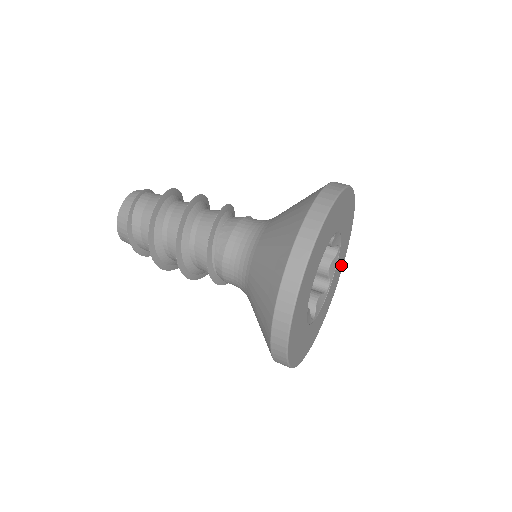
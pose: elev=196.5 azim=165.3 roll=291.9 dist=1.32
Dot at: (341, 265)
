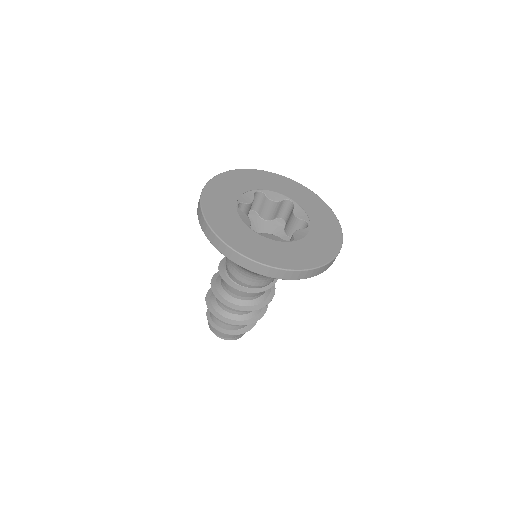
Dot at: (326, 214)
